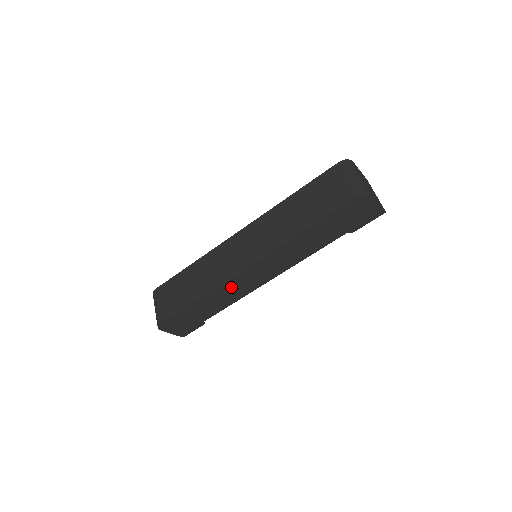
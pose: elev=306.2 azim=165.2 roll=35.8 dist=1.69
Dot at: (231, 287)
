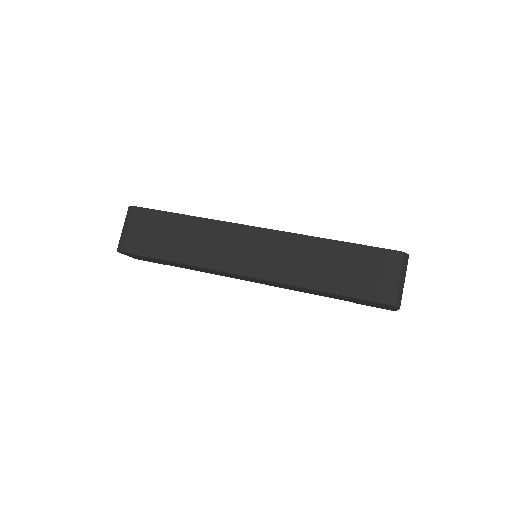
Dot at: (214, 271)
